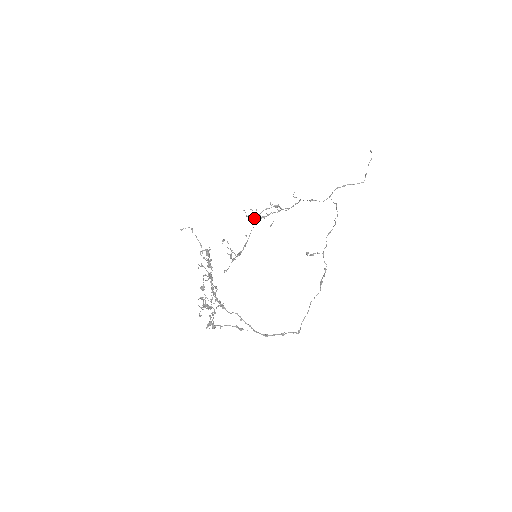
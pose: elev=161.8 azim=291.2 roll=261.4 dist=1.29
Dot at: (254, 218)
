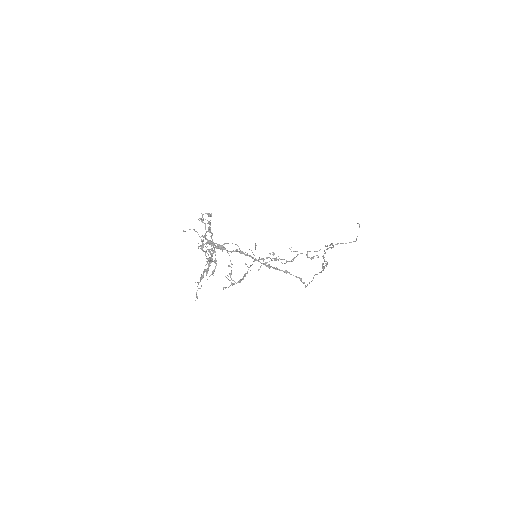
Dot at: occluded
